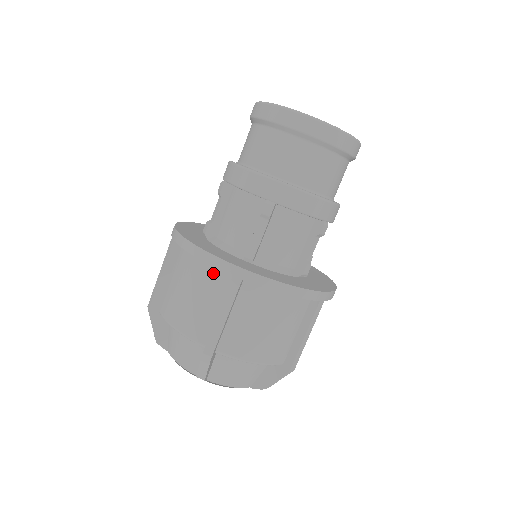
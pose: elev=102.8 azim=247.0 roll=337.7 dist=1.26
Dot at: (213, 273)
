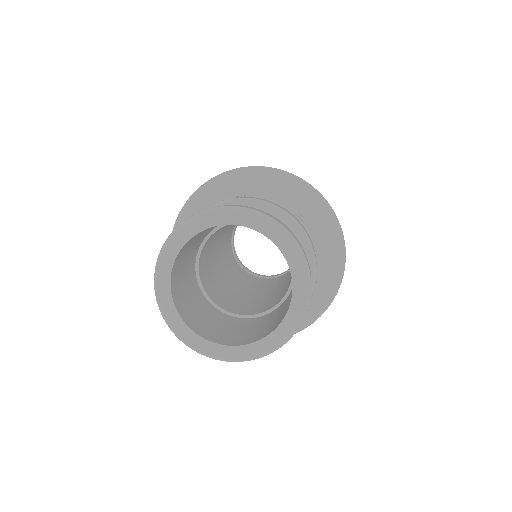
Dot at: occluded
